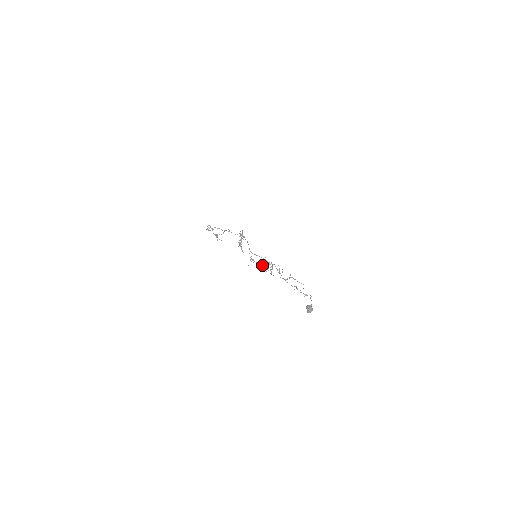
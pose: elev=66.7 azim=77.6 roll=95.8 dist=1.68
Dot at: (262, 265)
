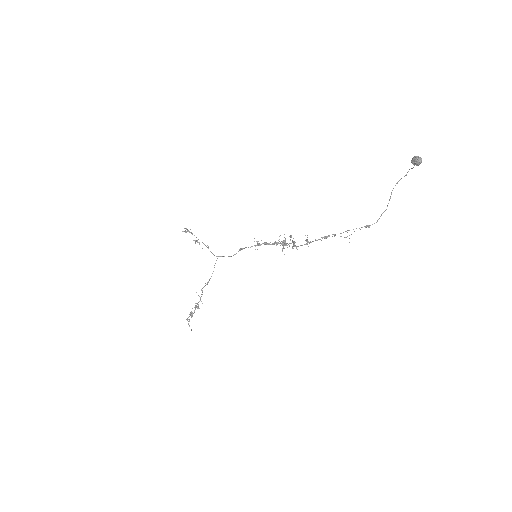
Dot at: (278, 242)
